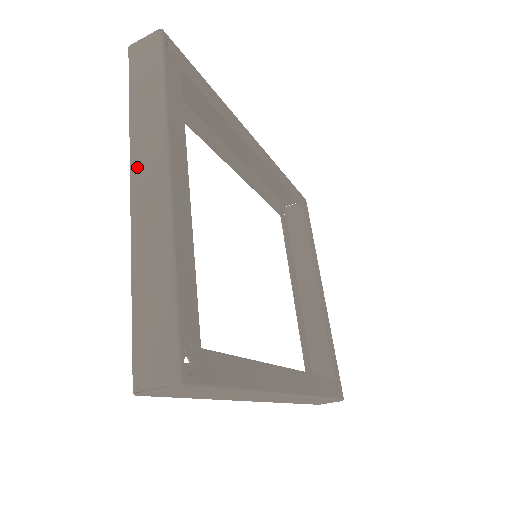
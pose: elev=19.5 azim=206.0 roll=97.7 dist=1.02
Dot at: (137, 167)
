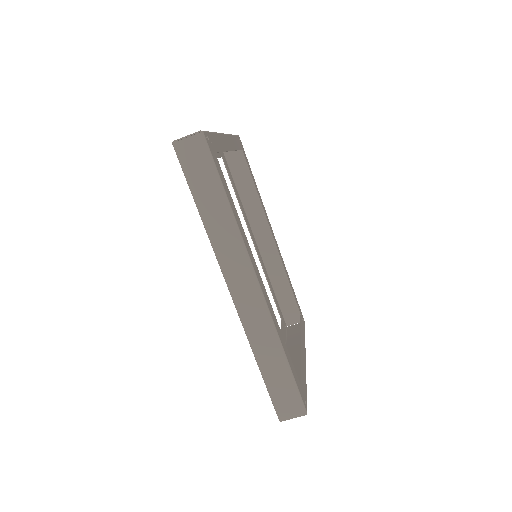
Dot at: occluded
